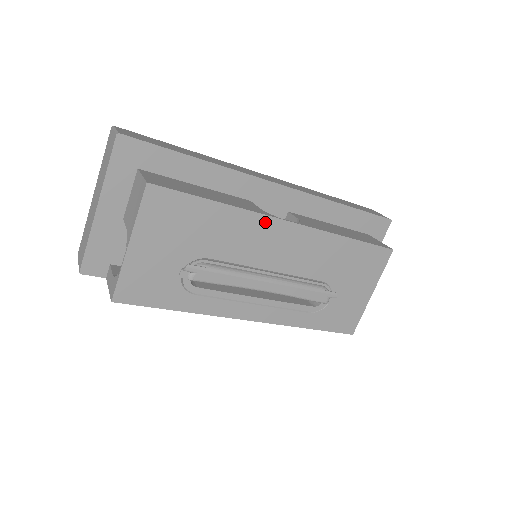
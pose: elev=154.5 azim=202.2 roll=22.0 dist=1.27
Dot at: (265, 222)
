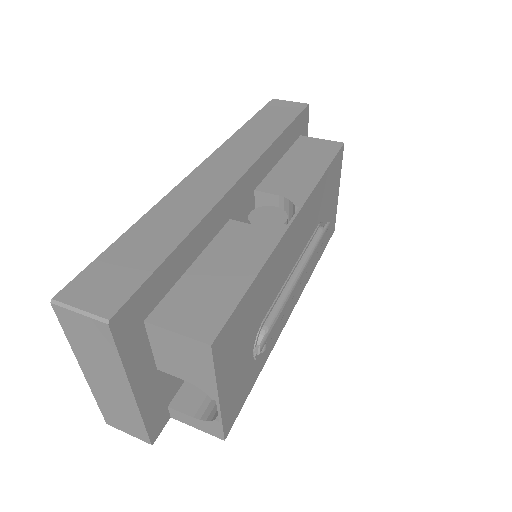
Dot at: (284, 241)
